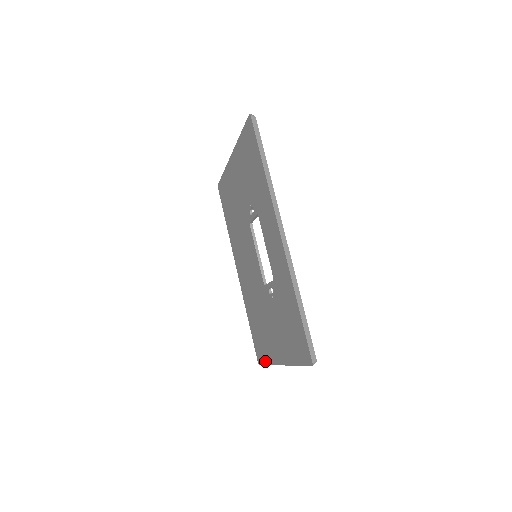
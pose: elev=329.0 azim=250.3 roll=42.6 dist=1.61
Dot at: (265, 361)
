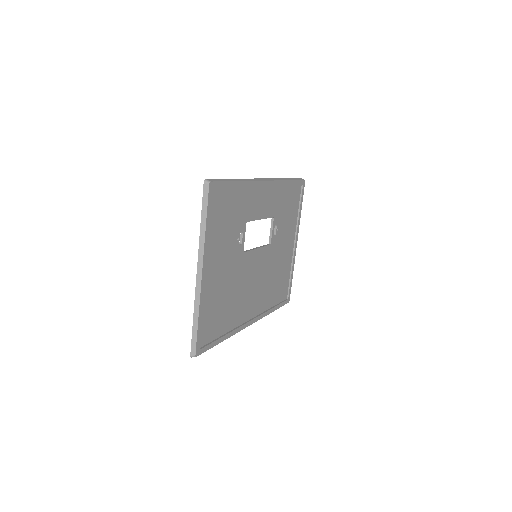
Dot at: (195, 324)
